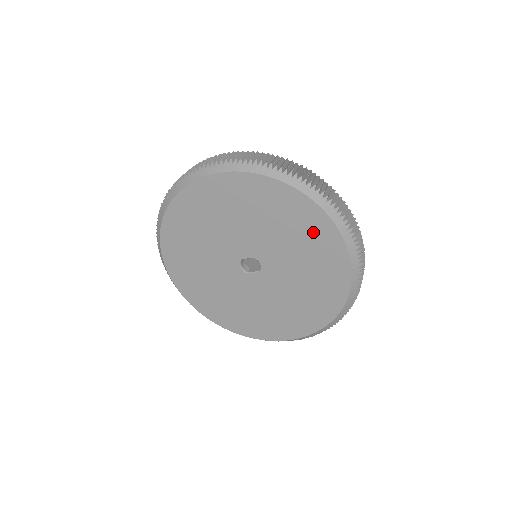
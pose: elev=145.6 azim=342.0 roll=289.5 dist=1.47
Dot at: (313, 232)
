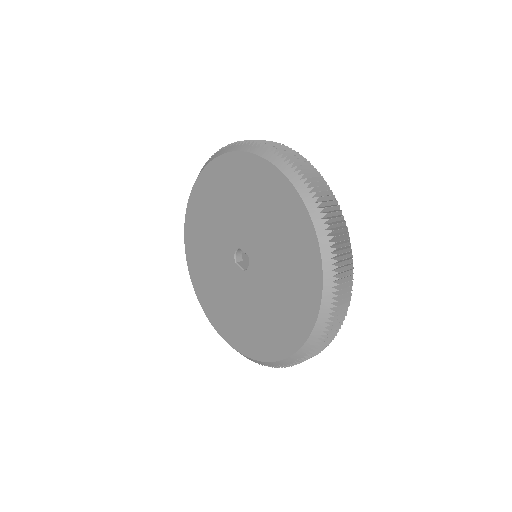
Dot at: (302, 279)
